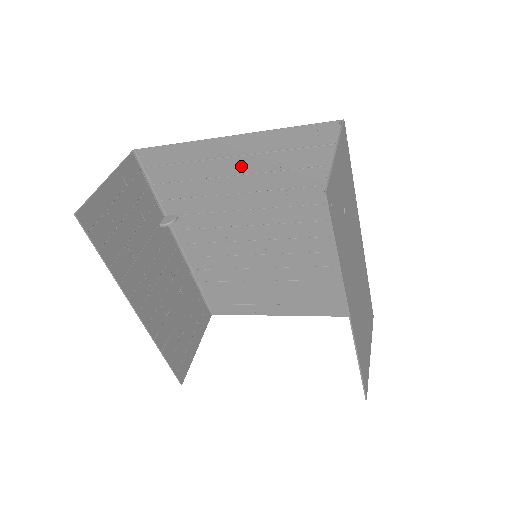
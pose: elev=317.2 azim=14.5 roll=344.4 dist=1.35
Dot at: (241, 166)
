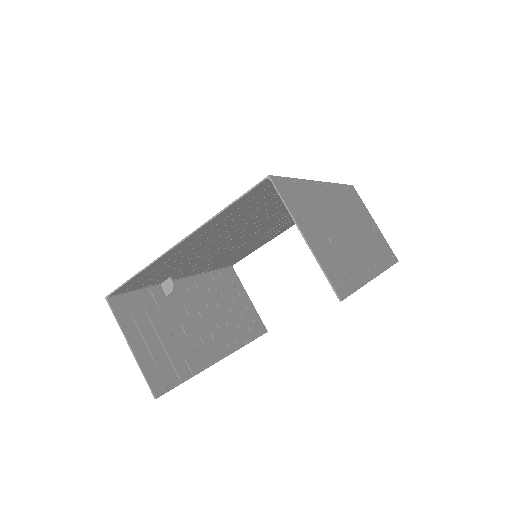
Dot at: (200, 240)
